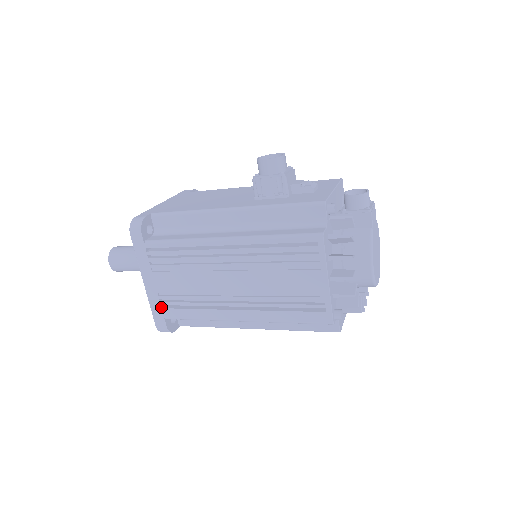
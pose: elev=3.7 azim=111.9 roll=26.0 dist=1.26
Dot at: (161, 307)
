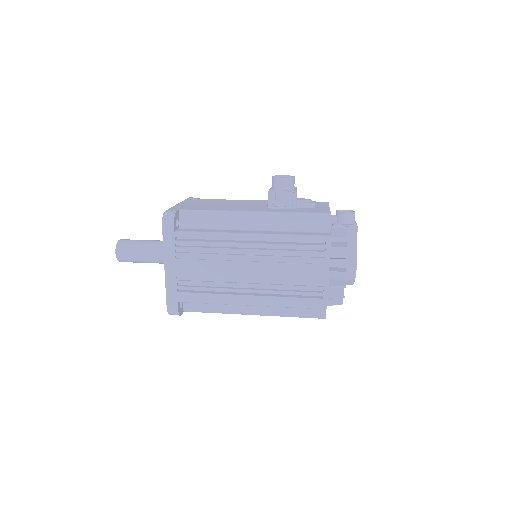
Dot at: (177, 291)
